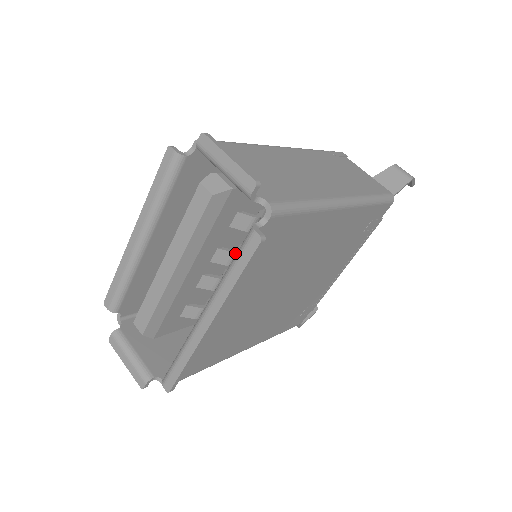
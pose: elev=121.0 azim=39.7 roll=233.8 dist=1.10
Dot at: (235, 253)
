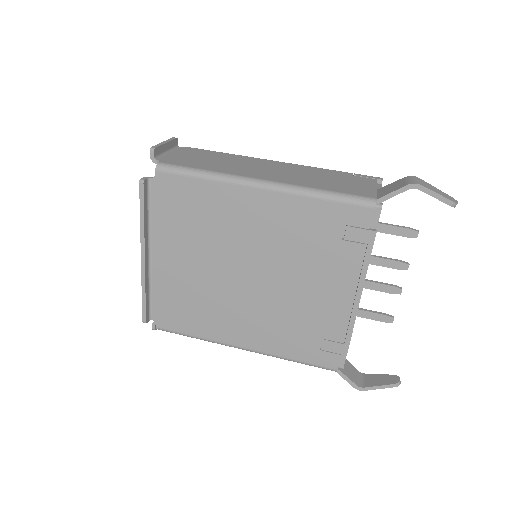
Dot at: occluded
